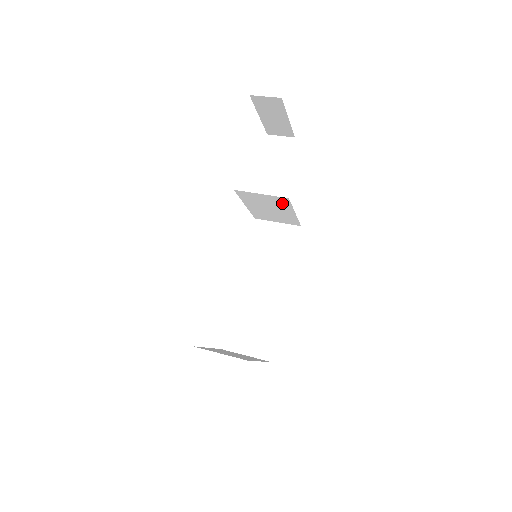
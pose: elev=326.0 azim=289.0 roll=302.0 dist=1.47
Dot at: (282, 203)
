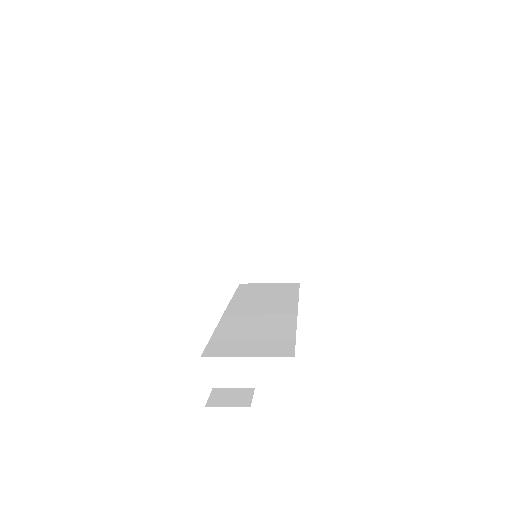
Dot at: (286, 205)
